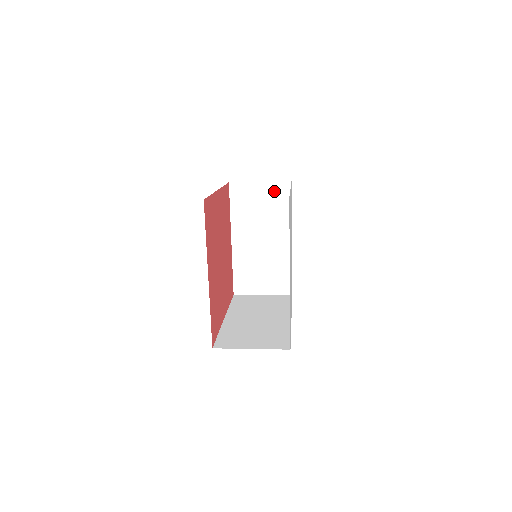
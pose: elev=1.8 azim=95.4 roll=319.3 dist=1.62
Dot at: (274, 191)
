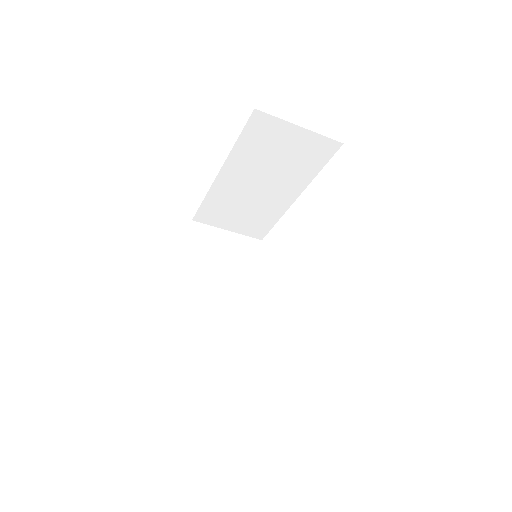
Dot at: (243, 244)
